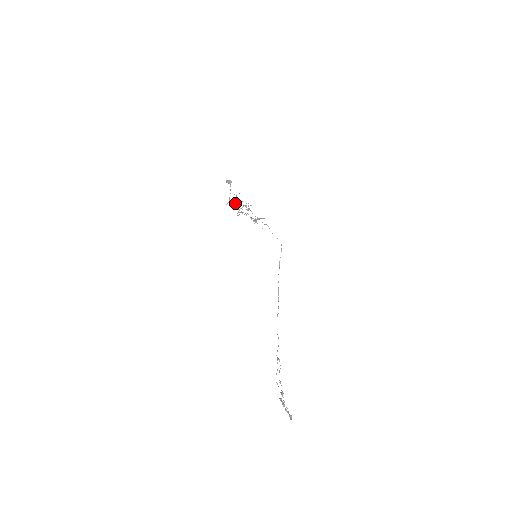
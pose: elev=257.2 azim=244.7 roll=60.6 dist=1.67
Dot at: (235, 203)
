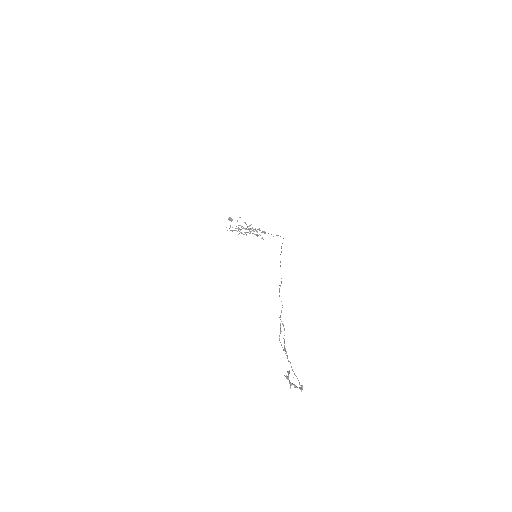
Dot at: (236, 230)
